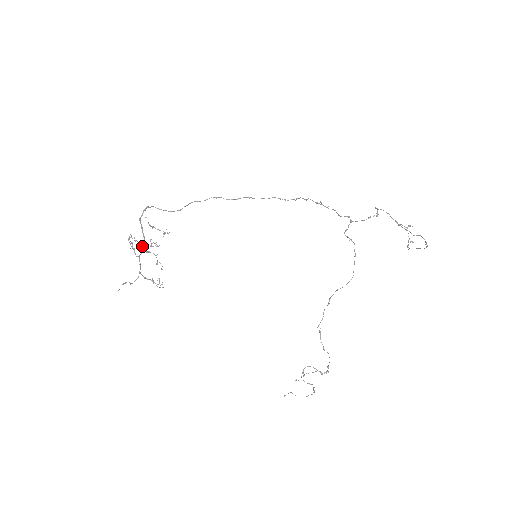
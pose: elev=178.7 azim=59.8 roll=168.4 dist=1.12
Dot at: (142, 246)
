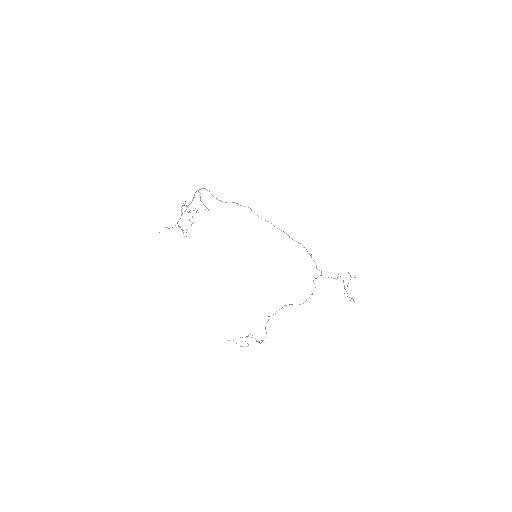
Dot at: (187, 207)
